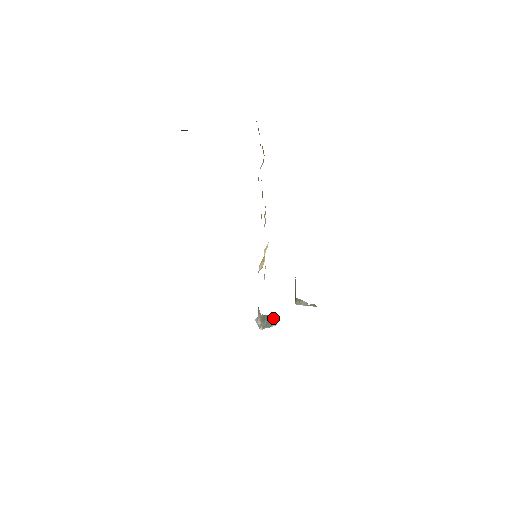
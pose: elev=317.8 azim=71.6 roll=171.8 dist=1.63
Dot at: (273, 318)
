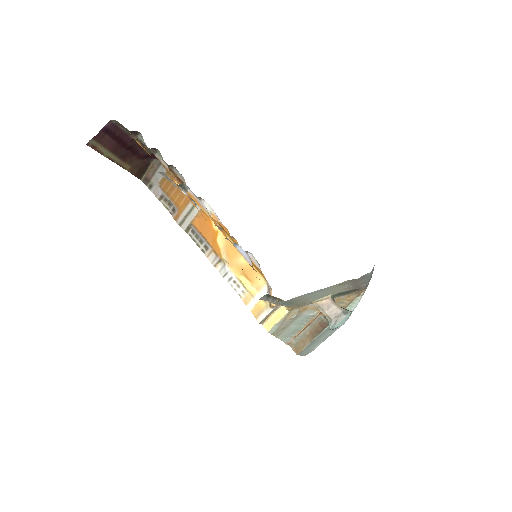
Dot at: occluded
